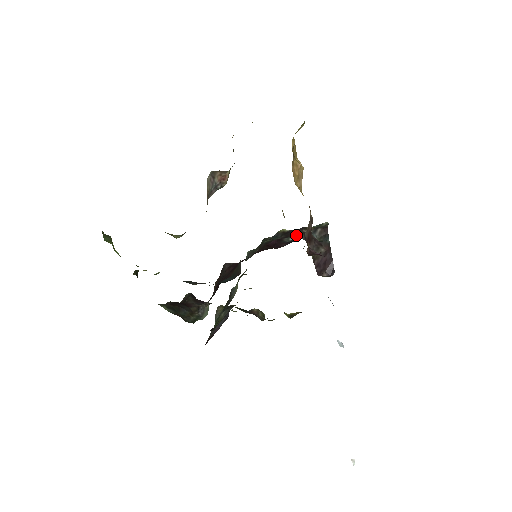
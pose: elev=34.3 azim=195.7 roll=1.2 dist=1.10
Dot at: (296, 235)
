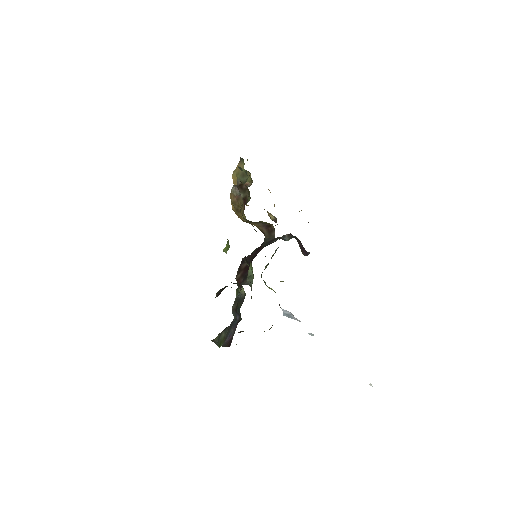
Dot at: (275, 239)
